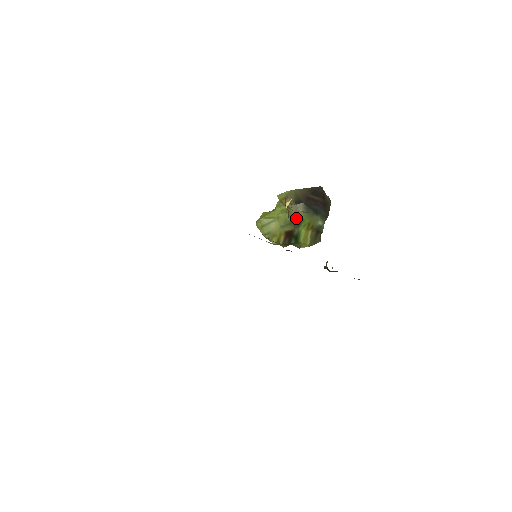
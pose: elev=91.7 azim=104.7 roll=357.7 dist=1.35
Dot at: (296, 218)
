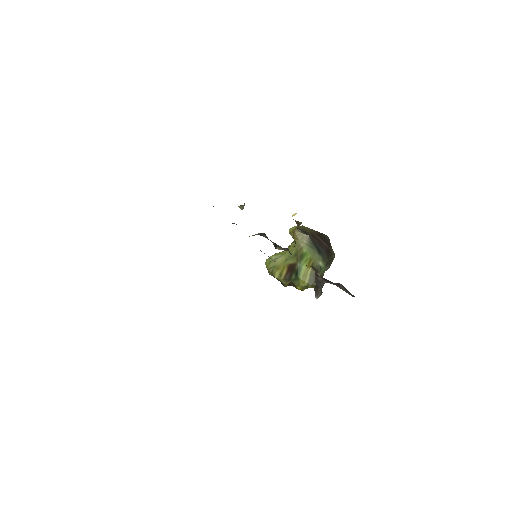
Dot at: (300, 250)
